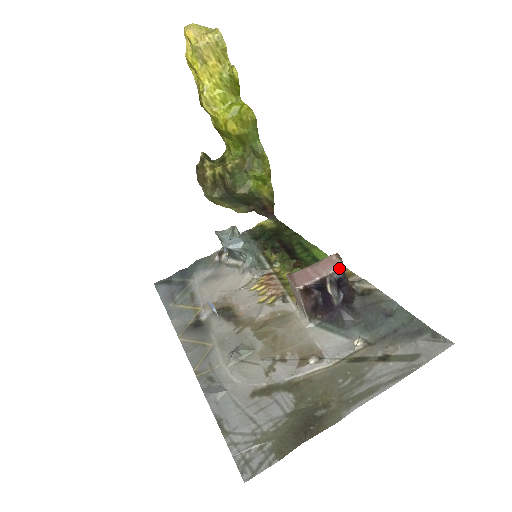
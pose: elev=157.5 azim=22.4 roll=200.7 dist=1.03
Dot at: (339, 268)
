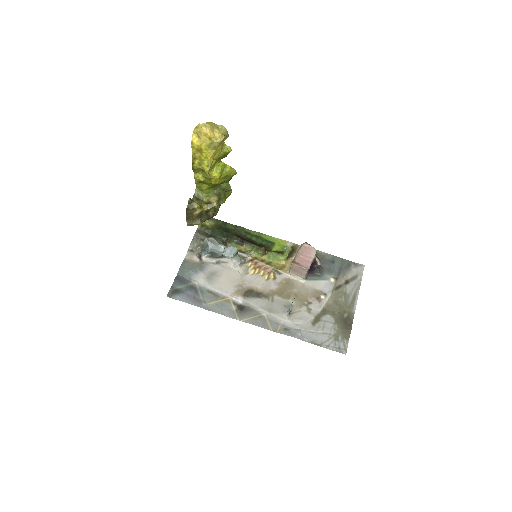
Dot at: (315, 251)
